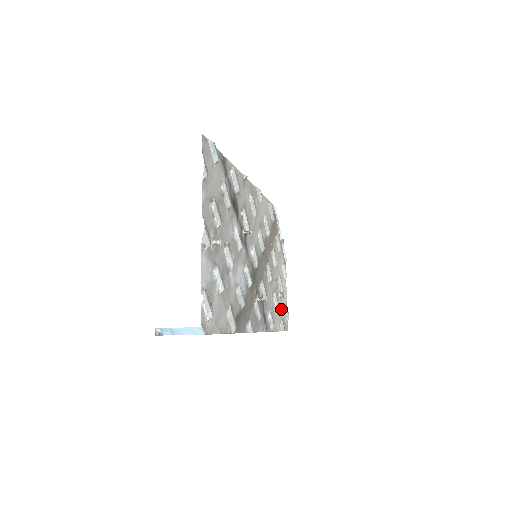
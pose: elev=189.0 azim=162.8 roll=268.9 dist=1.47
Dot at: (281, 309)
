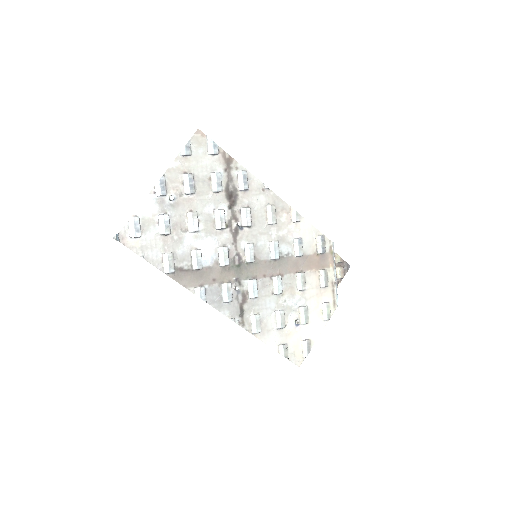
Dot at: (292, 336)
